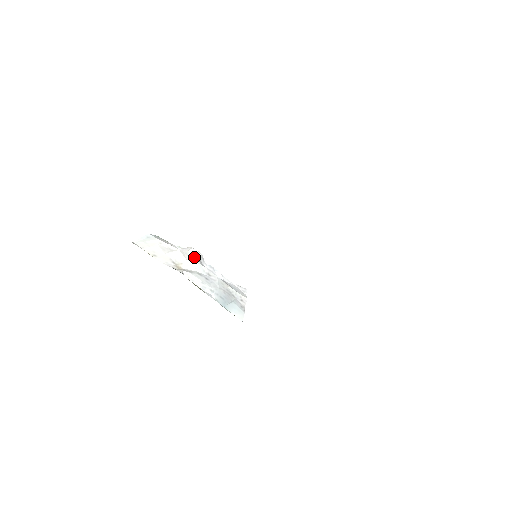
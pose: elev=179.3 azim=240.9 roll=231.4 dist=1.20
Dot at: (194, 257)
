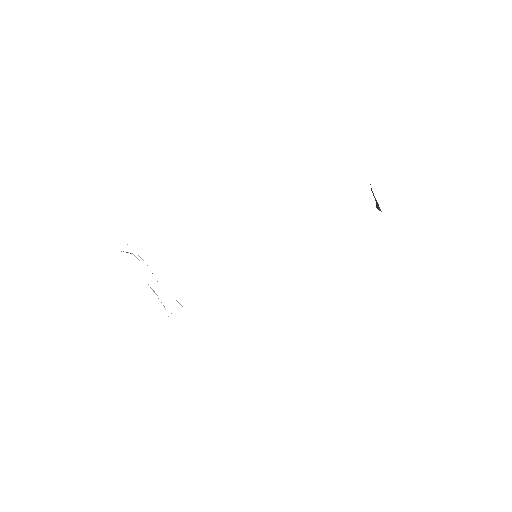
Dot at: occluded
